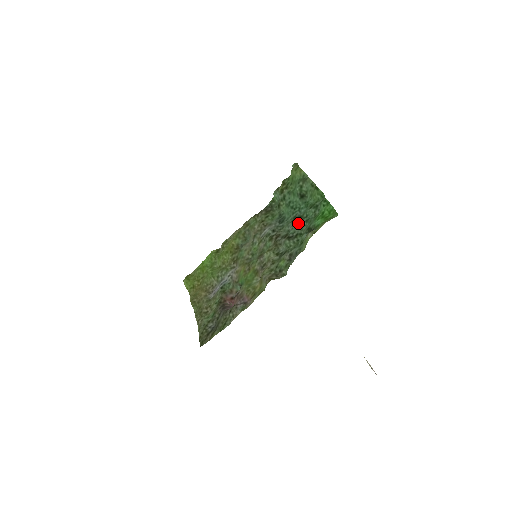
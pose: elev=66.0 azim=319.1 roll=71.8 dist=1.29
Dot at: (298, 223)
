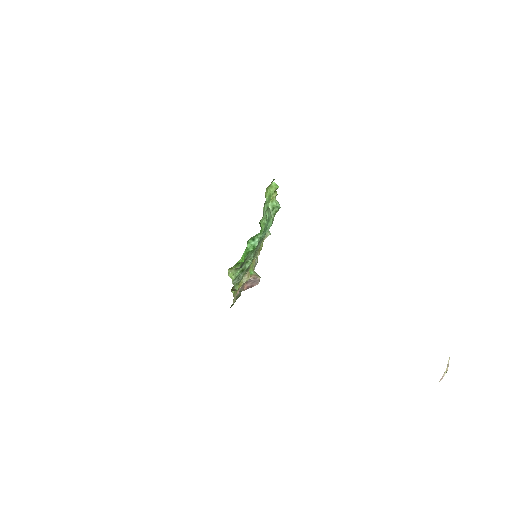
Dot at: (257, 246)
